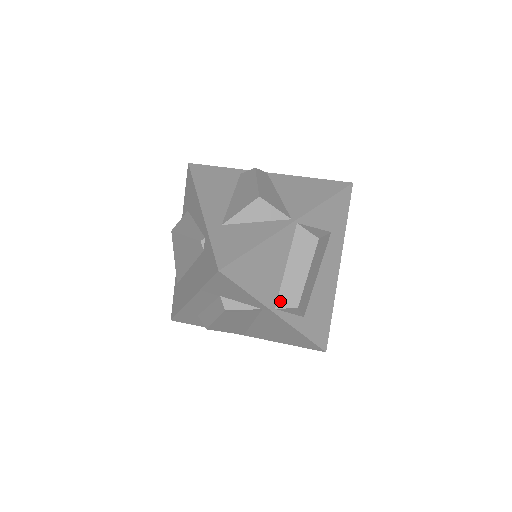
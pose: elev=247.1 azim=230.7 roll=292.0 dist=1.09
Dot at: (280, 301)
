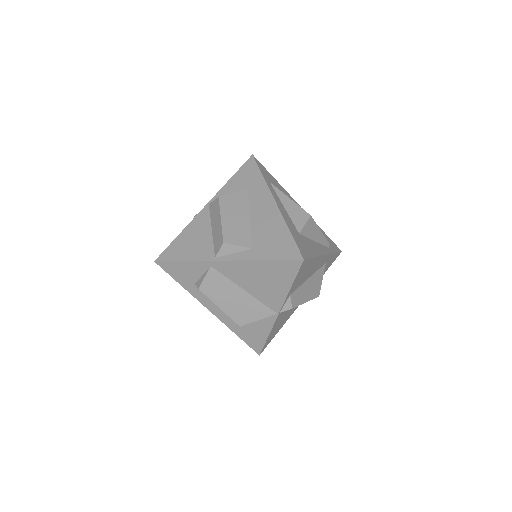
Dot at: (216, 251)
